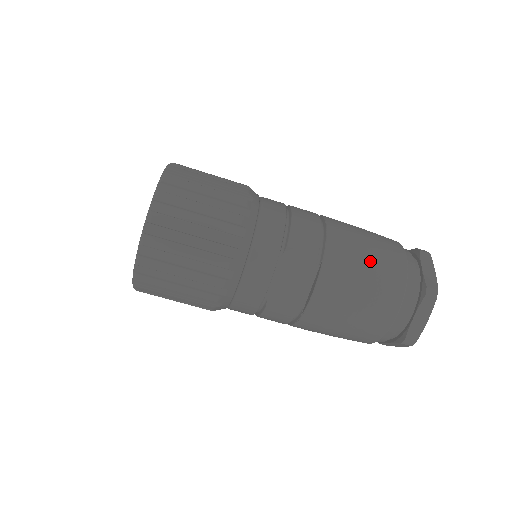
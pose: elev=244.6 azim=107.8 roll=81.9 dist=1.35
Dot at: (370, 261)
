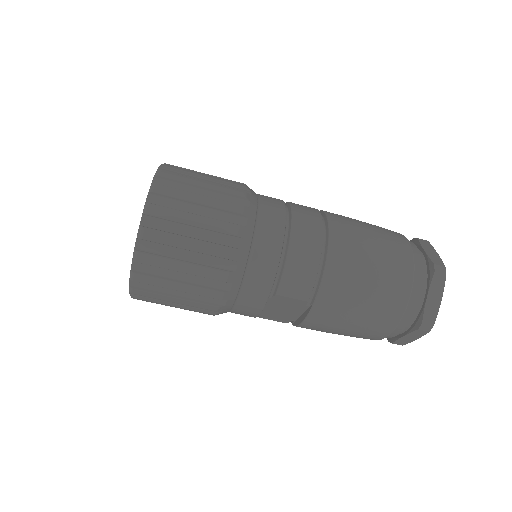
Dot at: (365, 304)
